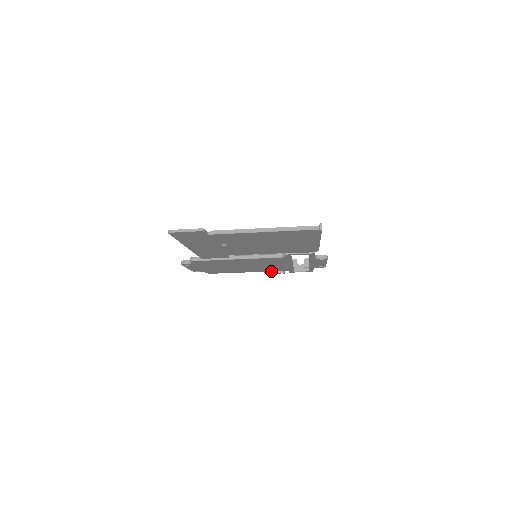
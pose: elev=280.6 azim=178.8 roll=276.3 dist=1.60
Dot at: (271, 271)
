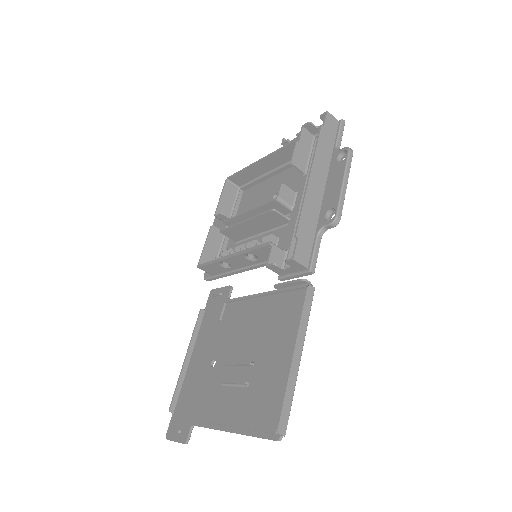
Dot at: occluded
